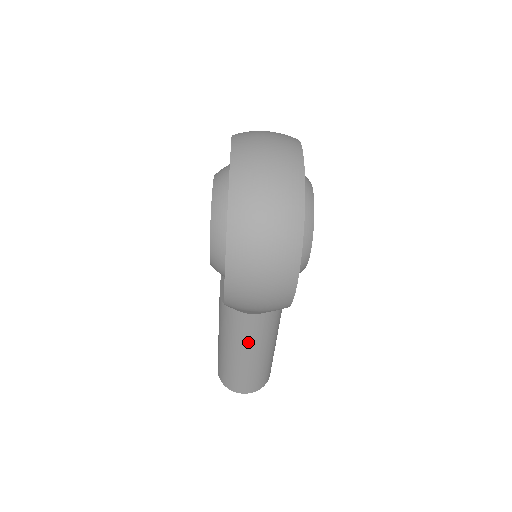
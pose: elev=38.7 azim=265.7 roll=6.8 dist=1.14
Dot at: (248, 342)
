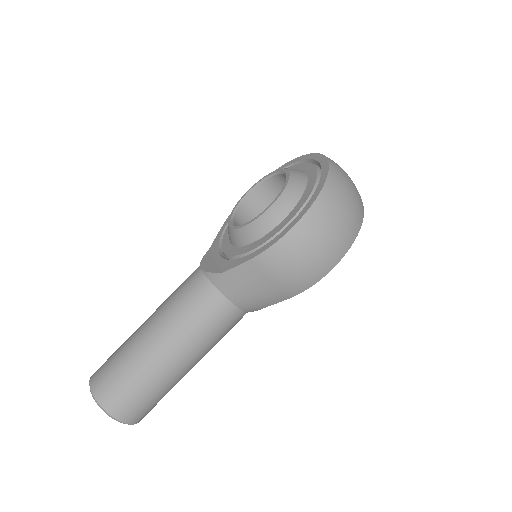
Dot at: (195, 337)
